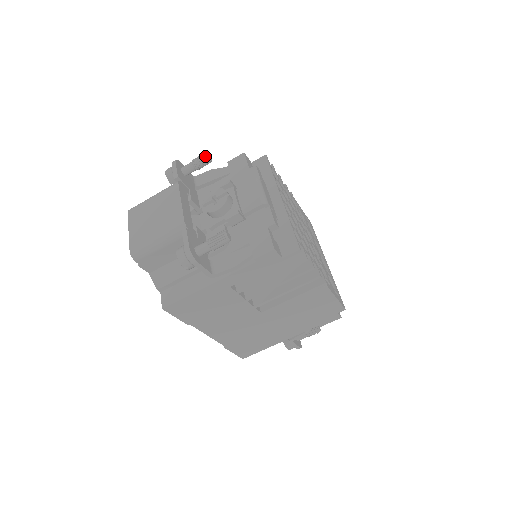
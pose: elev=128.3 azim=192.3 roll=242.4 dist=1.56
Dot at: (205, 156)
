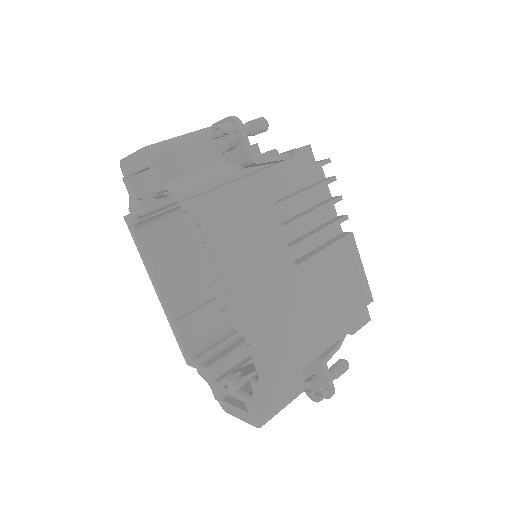
Dot at: occluded
